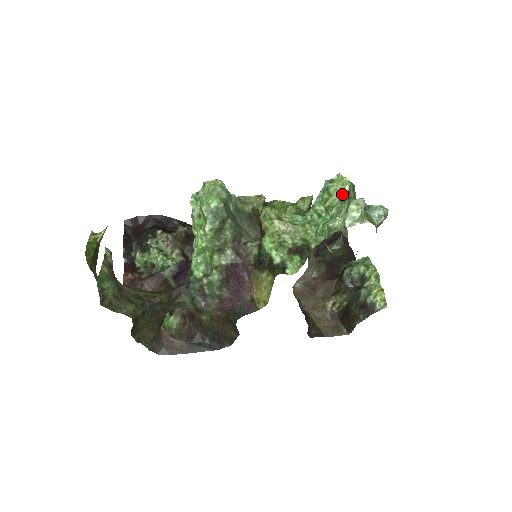
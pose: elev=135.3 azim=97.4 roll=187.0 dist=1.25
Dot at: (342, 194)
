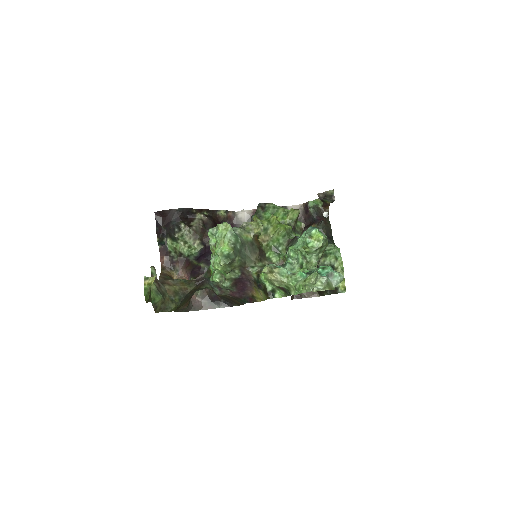
Dot at: (317, 248)
